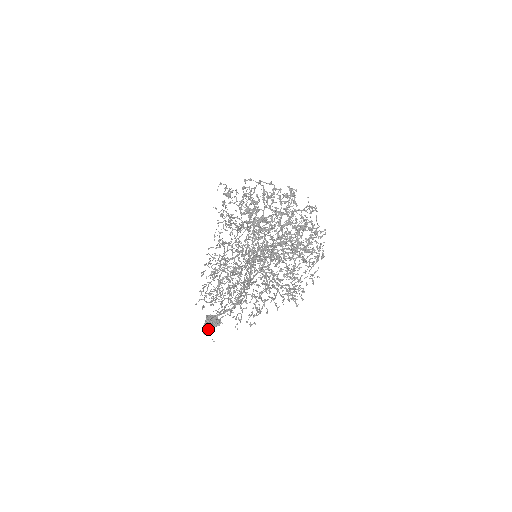
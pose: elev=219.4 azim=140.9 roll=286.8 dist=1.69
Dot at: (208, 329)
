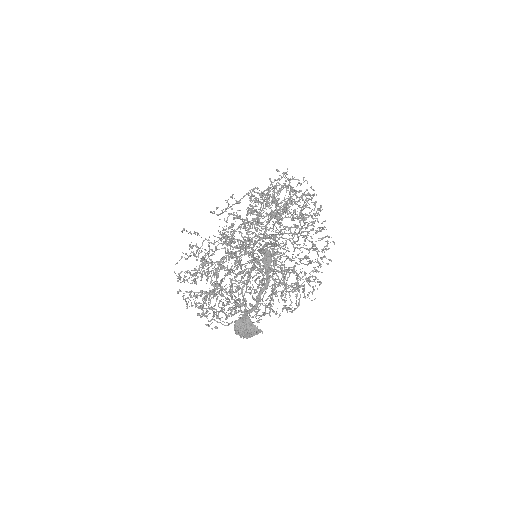
Dot at: (268, 256)
